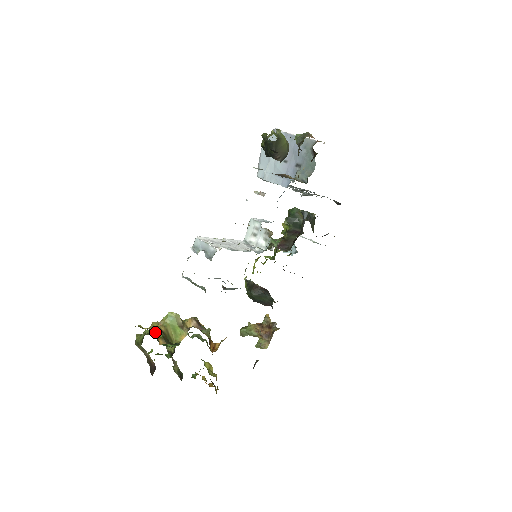
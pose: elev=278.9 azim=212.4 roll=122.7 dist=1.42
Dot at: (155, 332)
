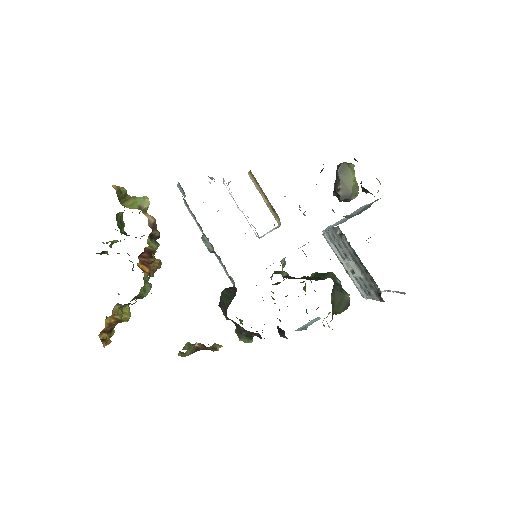
Dot at: occluded
